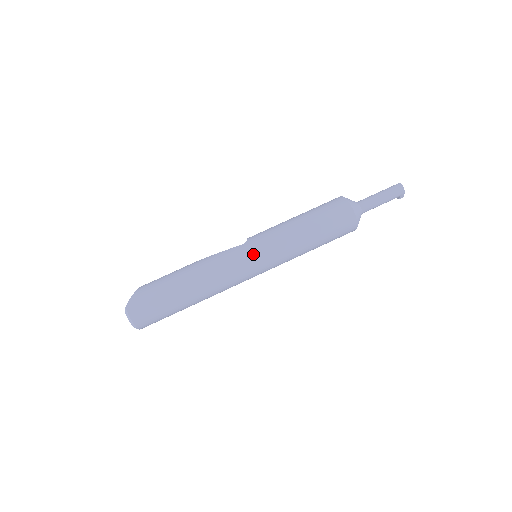
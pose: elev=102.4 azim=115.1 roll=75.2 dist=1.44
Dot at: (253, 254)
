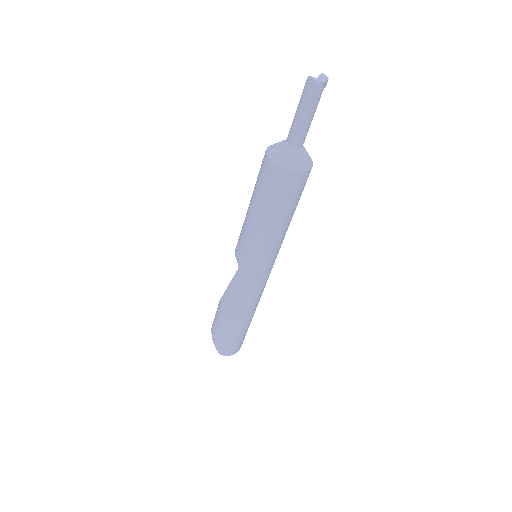
Dot at: (254, 272)
